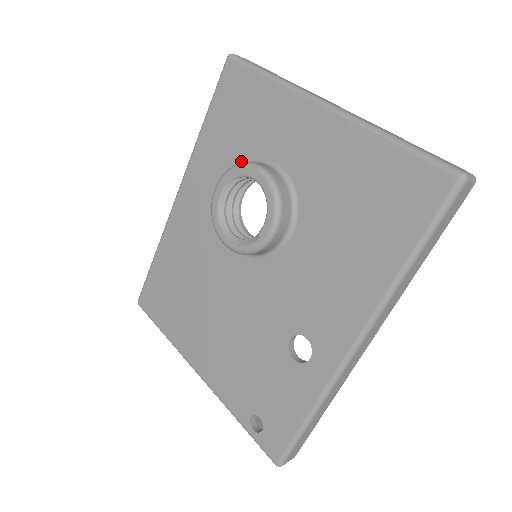
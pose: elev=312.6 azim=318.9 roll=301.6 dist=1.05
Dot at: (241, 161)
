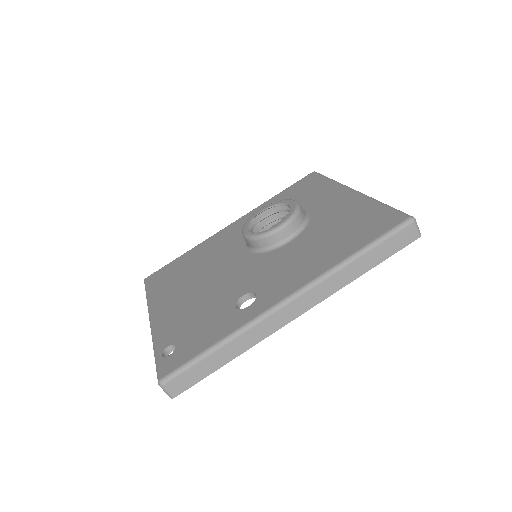
Dot at: occluded
